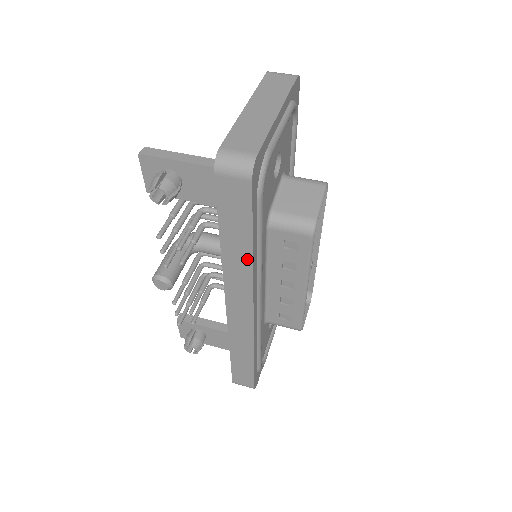
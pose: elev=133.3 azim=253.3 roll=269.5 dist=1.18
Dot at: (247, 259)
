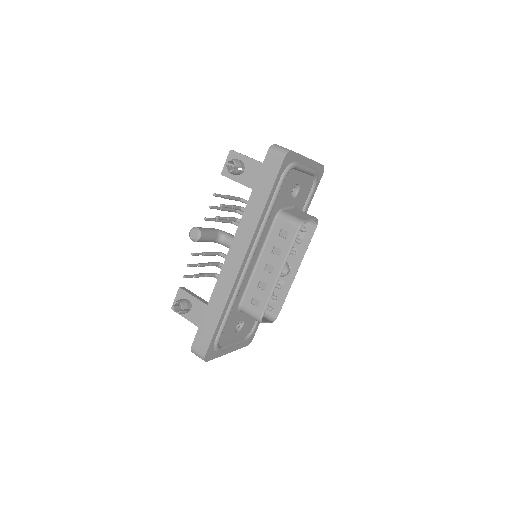
Dot at: (259, 213)
